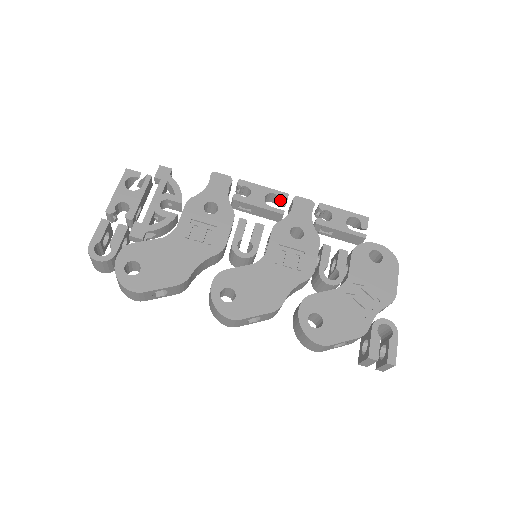
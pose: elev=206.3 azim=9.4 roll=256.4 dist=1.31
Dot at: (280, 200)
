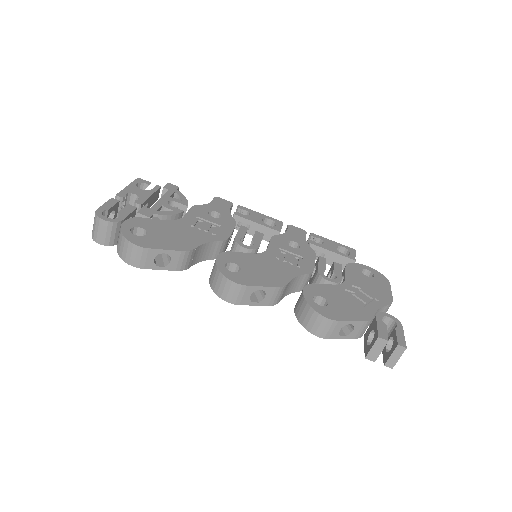
Dot at: (276, 224)
